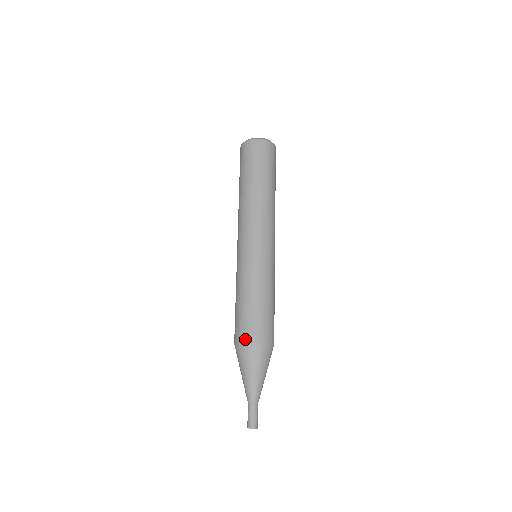
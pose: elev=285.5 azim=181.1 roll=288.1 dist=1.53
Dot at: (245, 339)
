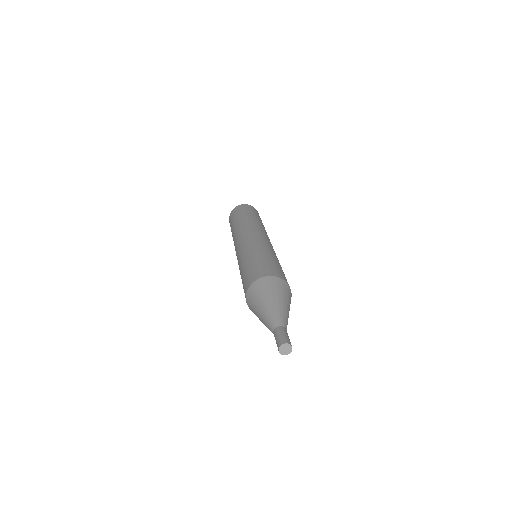
Dot at: (271, 274)
